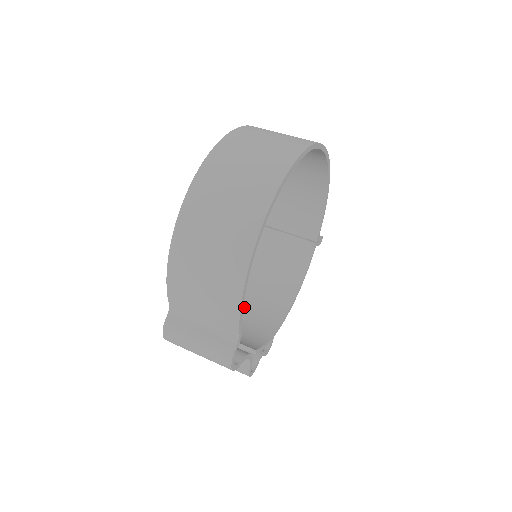
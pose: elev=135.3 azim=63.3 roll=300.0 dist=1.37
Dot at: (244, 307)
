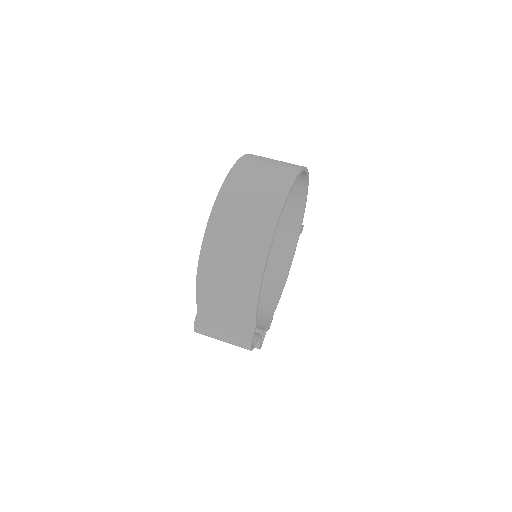
Dot at: occluded
